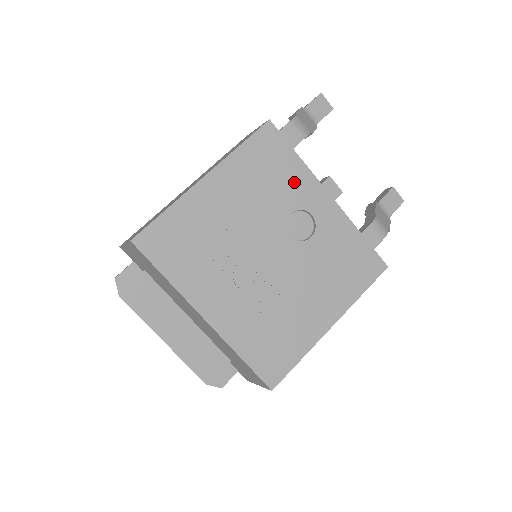
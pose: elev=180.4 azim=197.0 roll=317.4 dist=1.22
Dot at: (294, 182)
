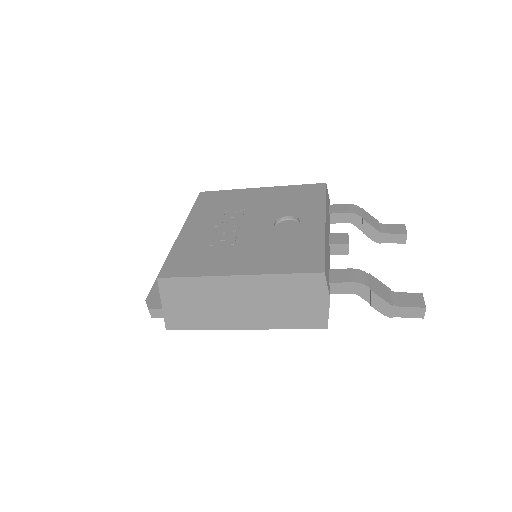
Dot at: (308, 206)
